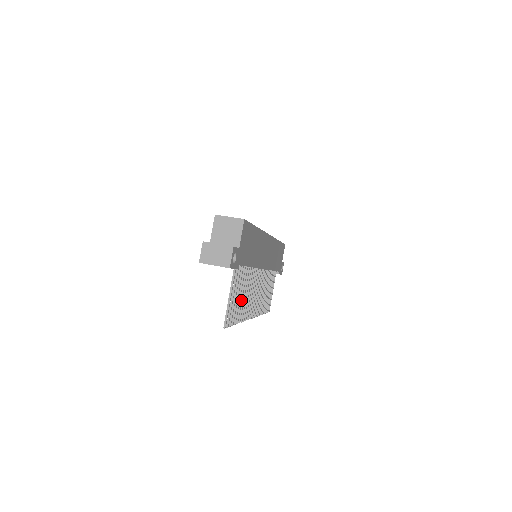
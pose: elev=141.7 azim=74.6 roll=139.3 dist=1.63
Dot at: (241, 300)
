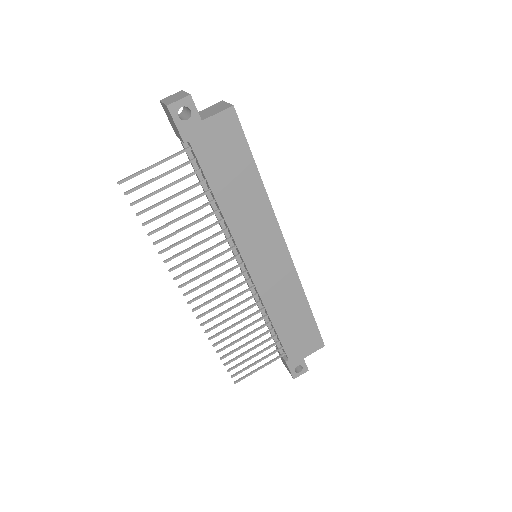
Dot at: (176, 219)
